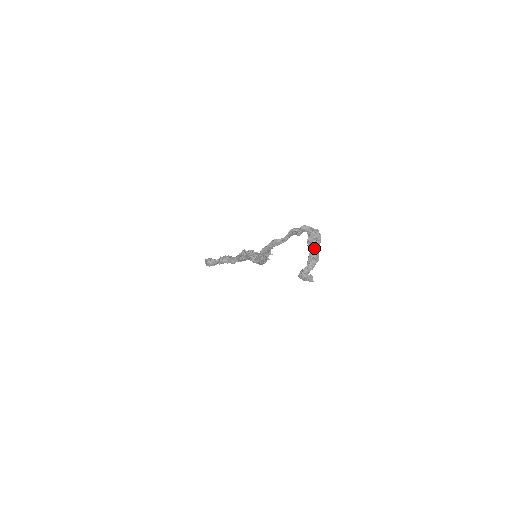
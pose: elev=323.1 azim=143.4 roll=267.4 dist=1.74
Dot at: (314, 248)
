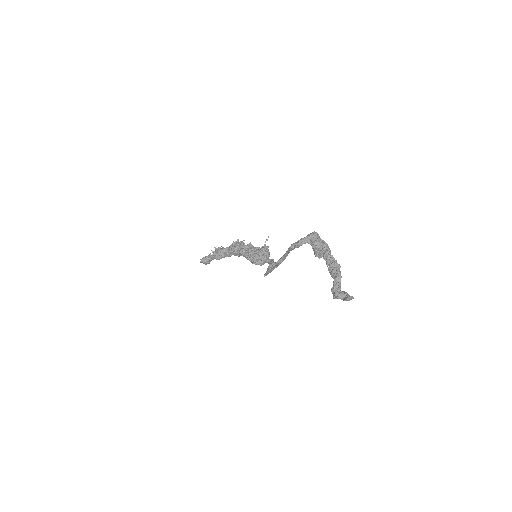
Dot at: (329, 261)
